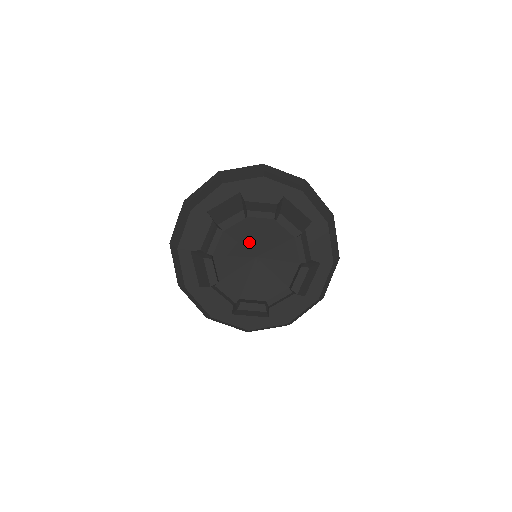
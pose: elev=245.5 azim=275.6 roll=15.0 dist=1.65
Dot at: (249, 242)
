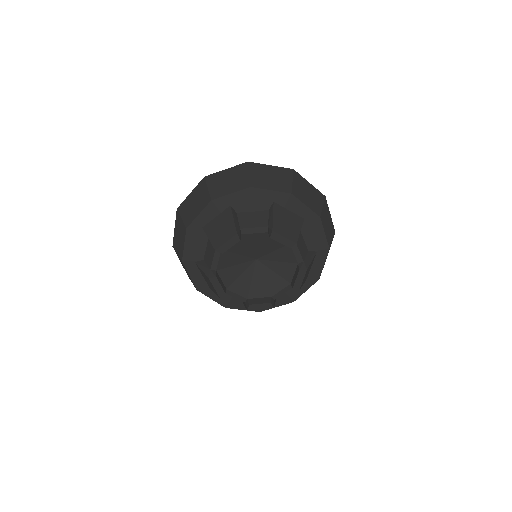
Dot at: (247, 251)
